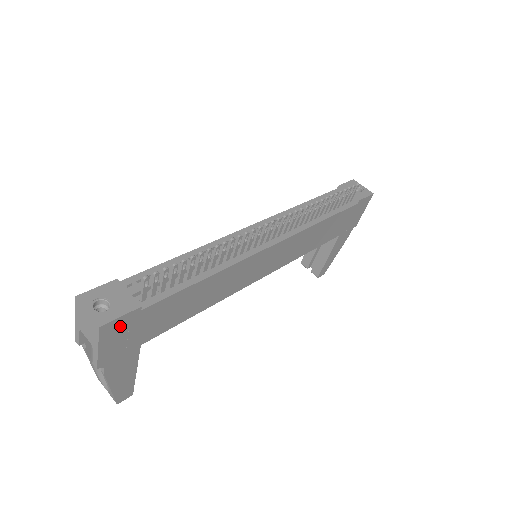
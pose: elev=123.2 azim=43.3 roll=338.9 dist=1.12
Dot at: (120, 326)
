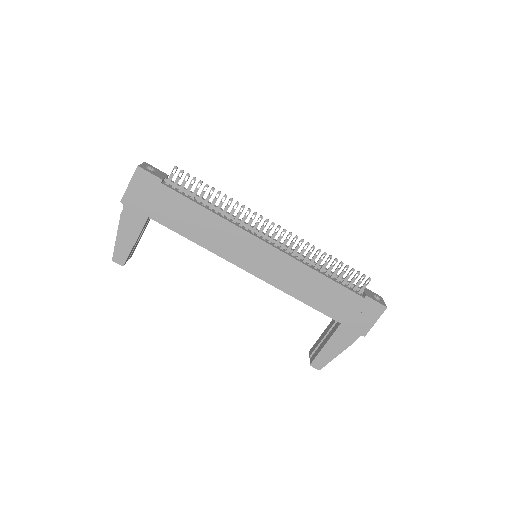
Dot at: (146, 181)
